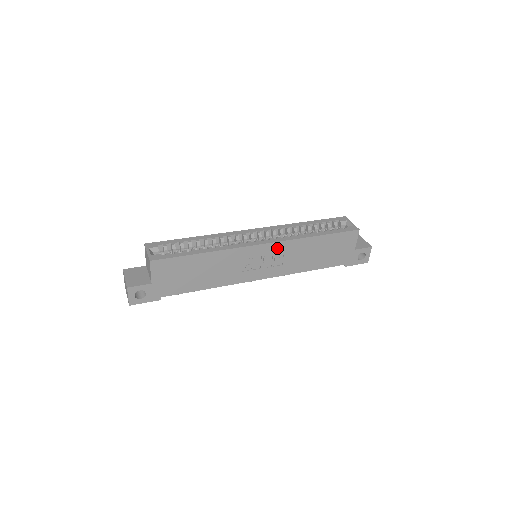
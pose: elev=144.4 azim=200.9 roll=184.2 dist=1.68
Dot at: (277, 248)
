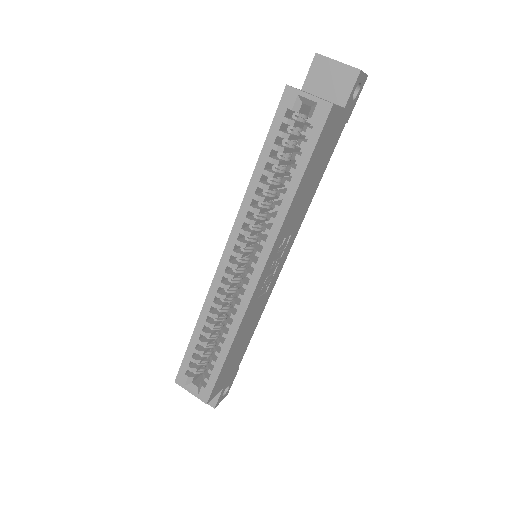
Dot at: (274, 252)
